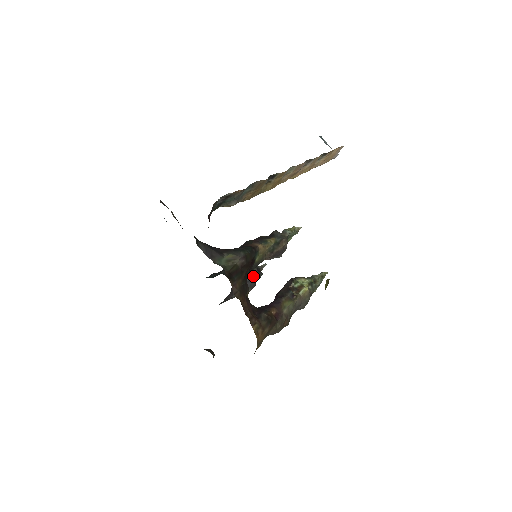
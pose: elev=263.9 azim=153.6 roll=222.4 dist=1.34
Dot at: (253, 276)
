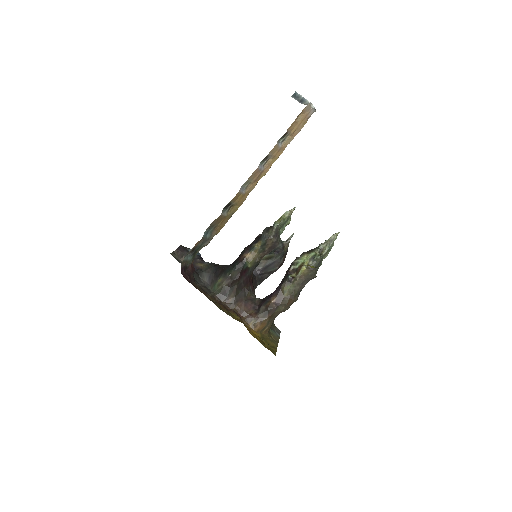
Dot at: (273, 259)
